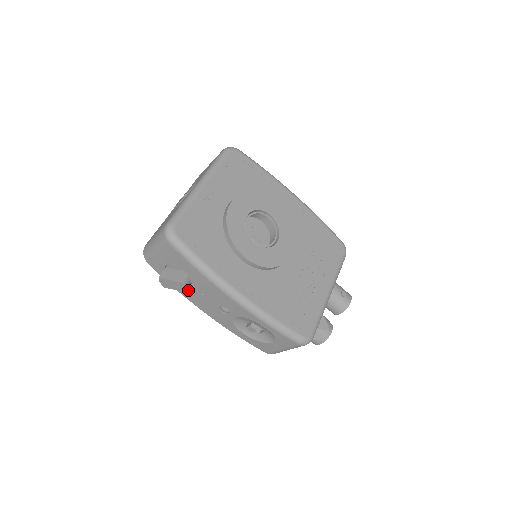
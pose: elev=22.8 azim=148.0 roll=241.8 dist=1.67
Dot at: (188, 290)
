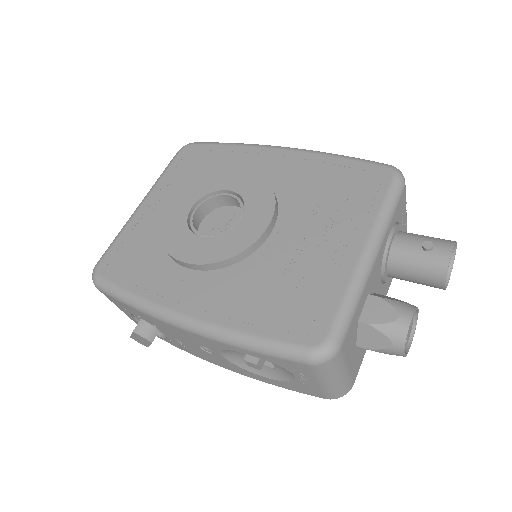
Dot at: (171, 340)
